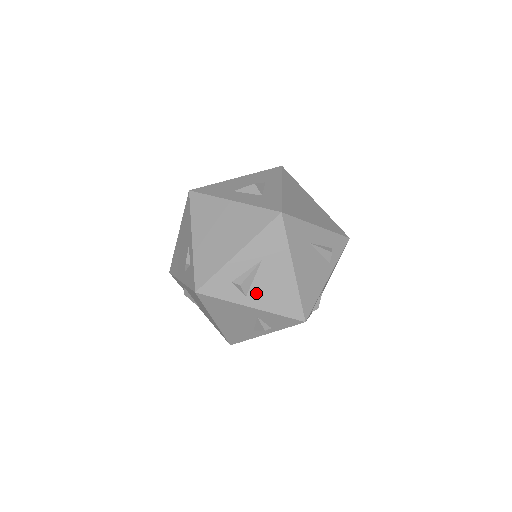
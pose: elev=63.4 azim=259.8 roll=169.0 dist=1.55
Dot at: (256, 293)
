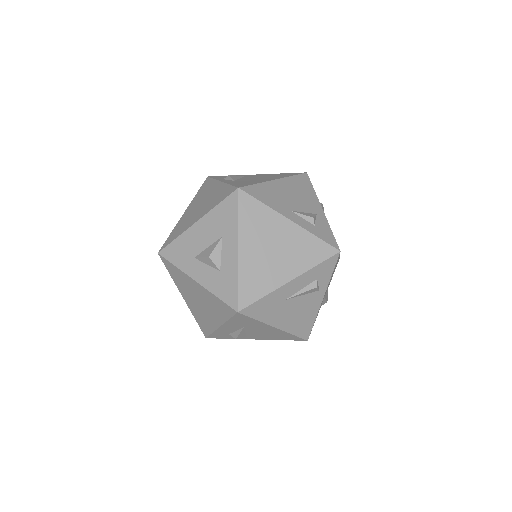
Dot at: (253, 336)
